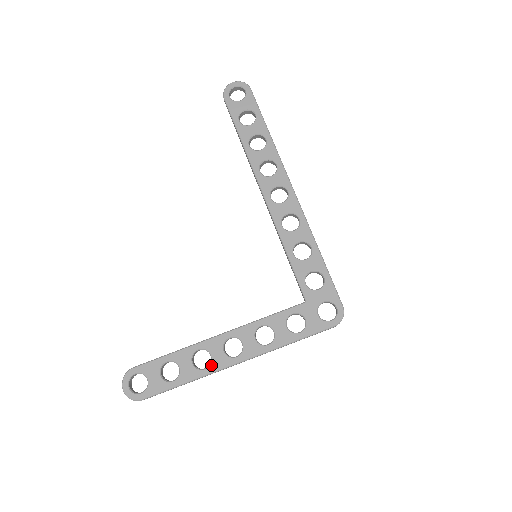
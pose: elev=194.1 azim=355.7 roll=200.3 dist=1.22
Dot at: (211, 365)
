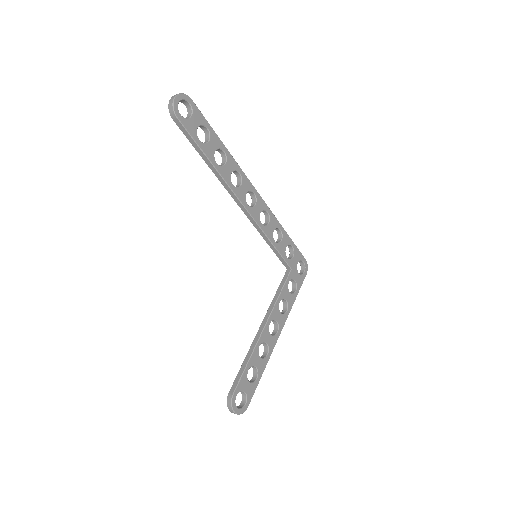
Dot at: (270, 349)
